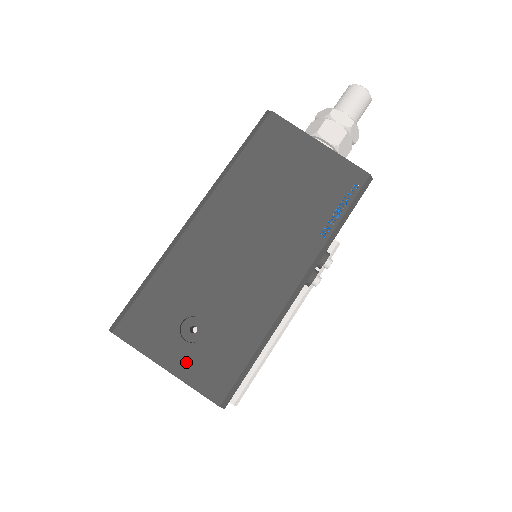
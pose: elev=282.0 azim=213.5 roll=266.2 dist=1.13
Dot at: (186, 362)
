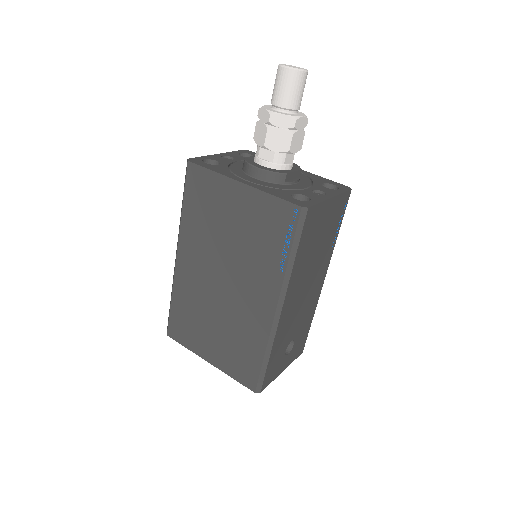
Dot at: (290, 359)
